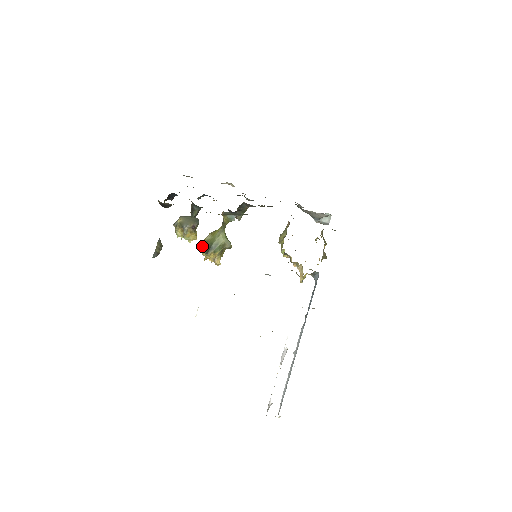
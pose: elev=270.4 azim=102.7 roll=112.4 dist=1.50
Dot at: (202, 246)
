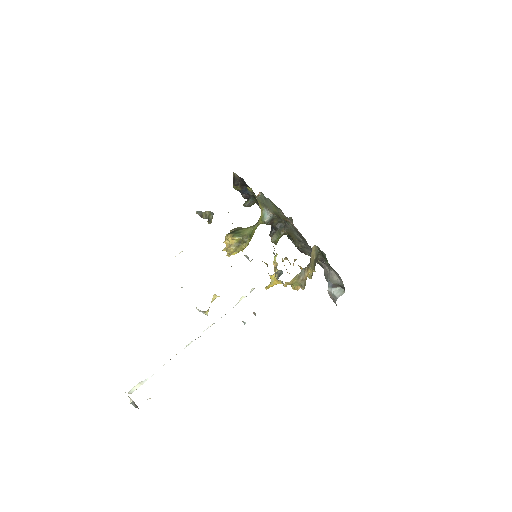
Dot at: occluded
